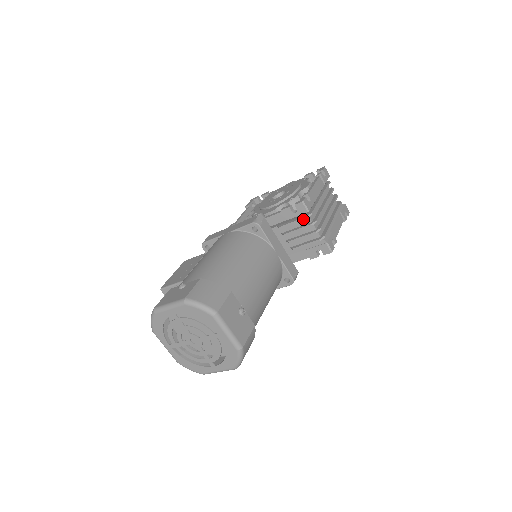
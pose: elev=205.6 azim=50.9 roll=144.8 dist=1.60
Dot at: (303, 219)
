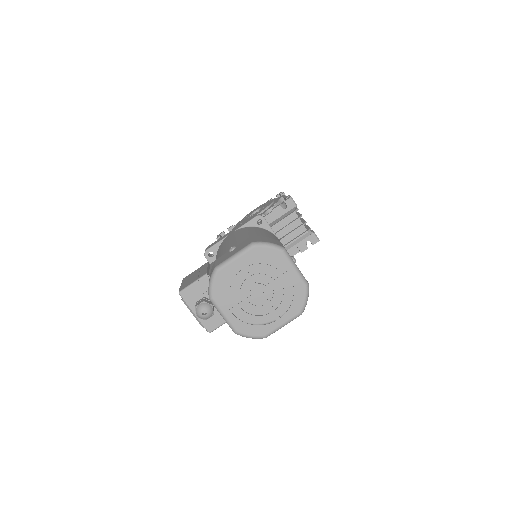
Dot at: (292, 214)
